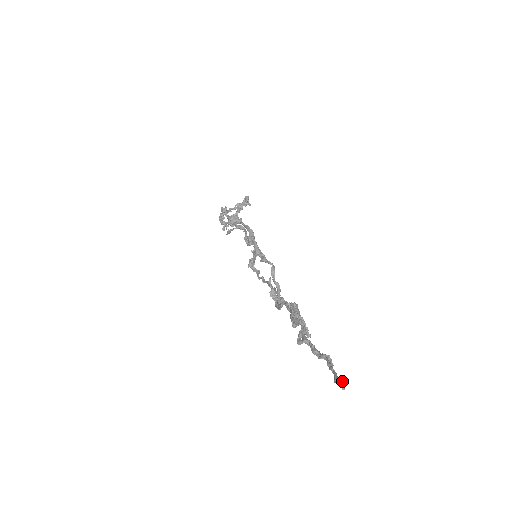
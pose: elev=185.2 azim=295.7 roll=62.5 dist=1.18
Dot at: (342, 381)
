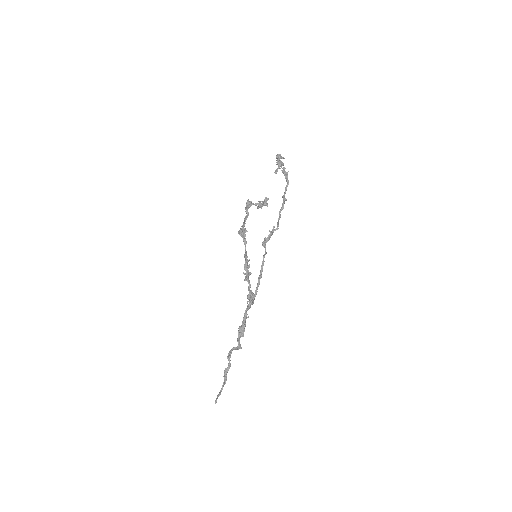
Dot at: (216, 400)
